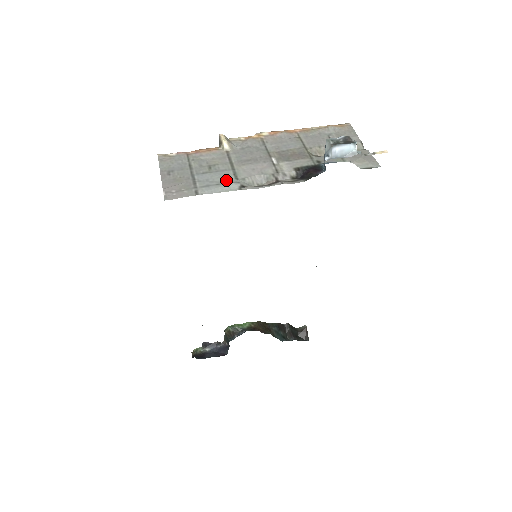
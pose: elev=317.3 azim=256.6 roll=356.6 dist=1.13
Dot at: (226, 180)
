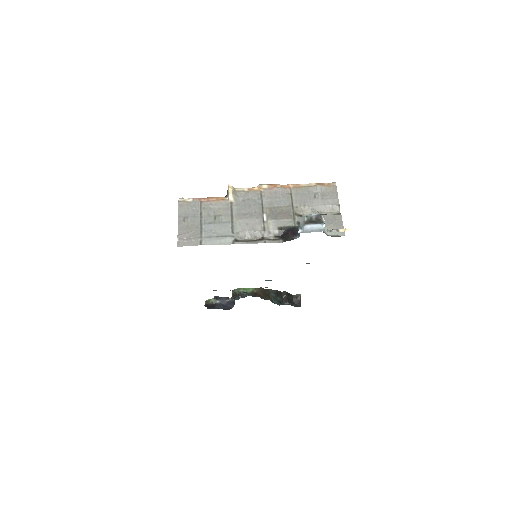
Dot at: (225, 233)
